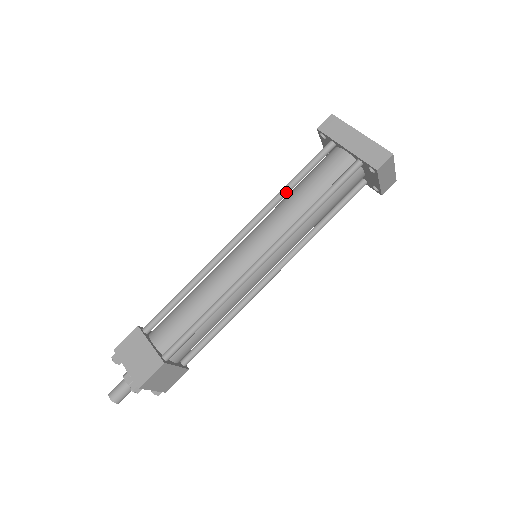
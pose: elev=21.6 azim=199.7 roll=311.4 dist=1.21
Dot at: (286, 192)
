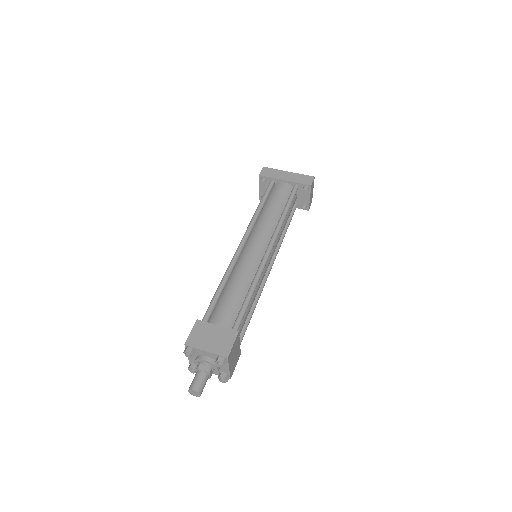
Dot at: (260, 210)
